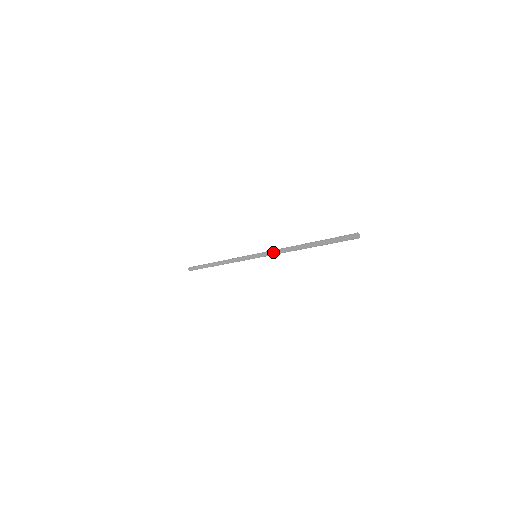
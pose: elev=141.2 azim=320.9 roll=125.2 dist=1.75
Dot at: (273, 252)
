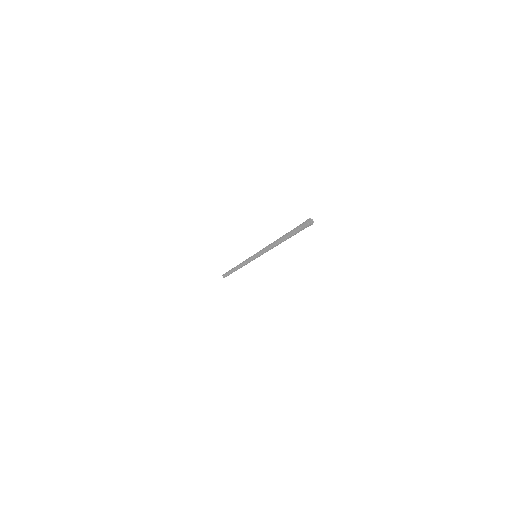
Dot at: (263, 249)
